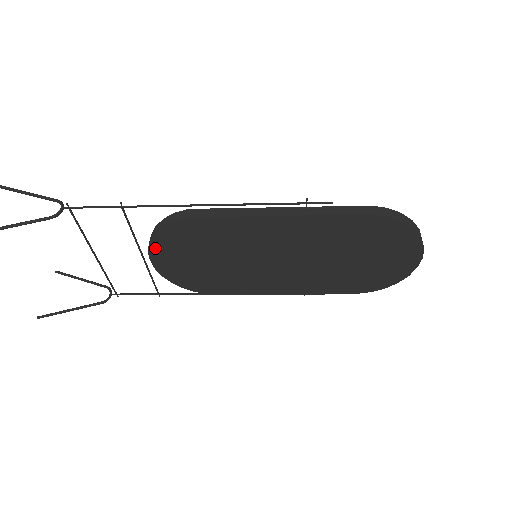
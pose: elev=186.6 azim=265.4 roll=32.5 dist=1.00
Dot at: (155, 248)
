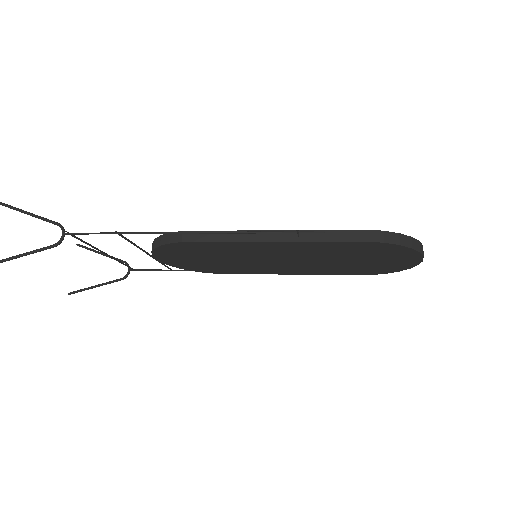
Dot at: (158, 254)
